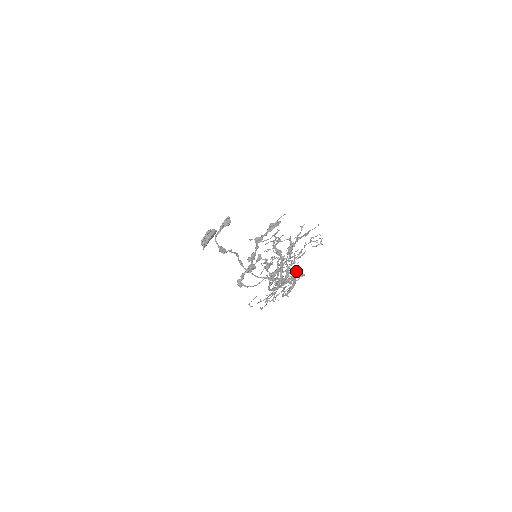
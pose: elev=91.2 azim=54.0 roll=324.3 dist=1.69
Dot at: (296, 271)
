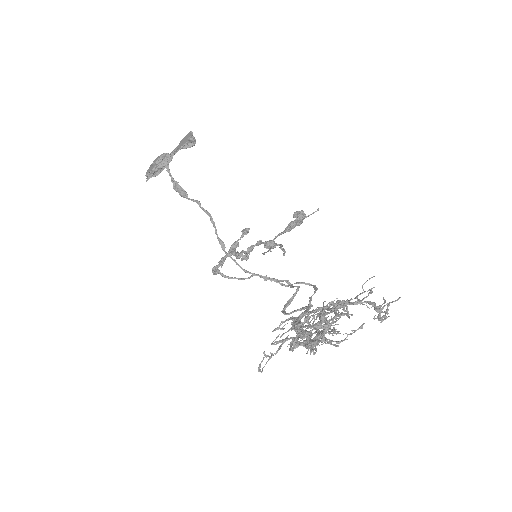
Dot at: (328, 320)
